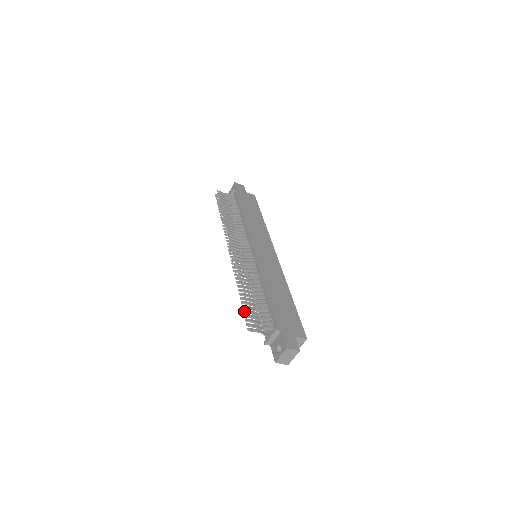
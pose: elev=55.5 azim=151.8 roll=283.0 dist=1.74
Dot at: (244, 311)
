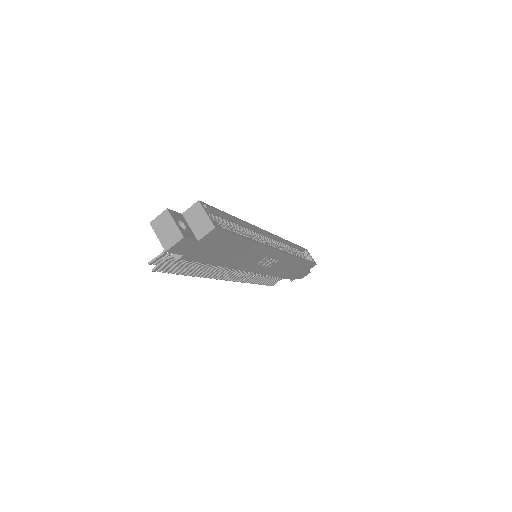
Dot at: (171, 272)
